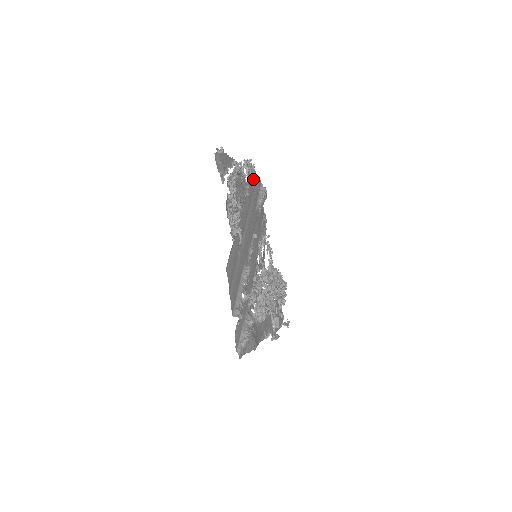
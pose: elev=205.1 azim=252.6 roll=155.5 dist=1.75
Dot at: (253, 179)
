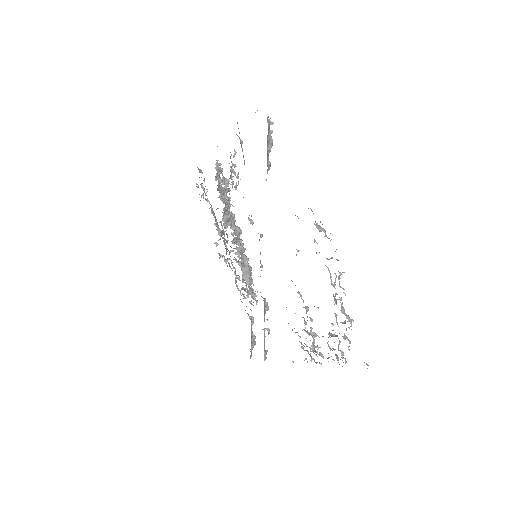
Dot at: occluded
